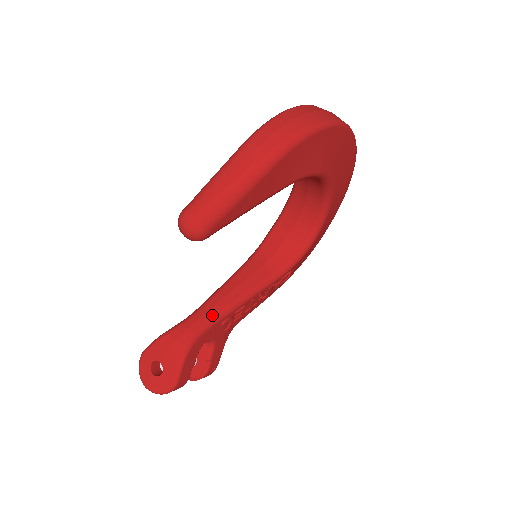
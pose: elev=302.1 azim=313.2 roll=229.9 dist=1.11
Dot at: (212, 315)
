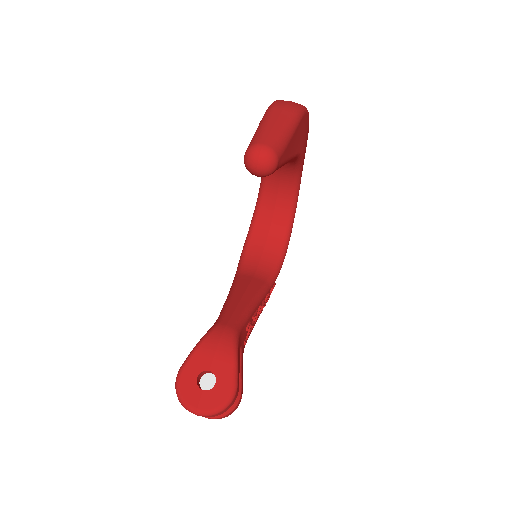
Dot at: (240, 313)
